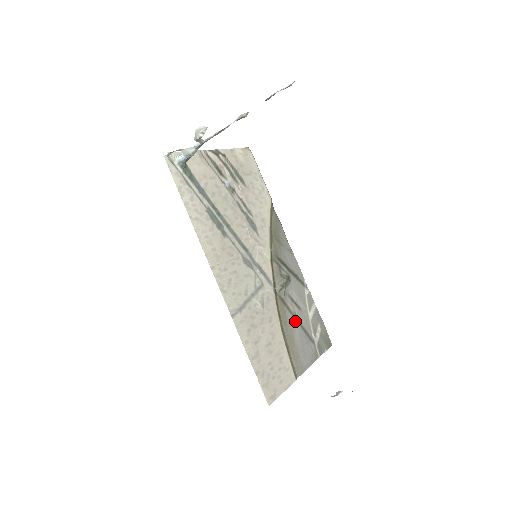
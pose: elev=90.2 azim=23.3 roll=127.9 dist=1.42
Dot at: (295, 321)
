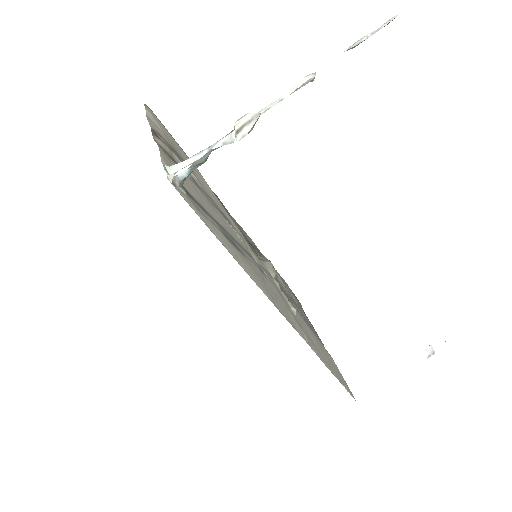
Dot at: occluded
